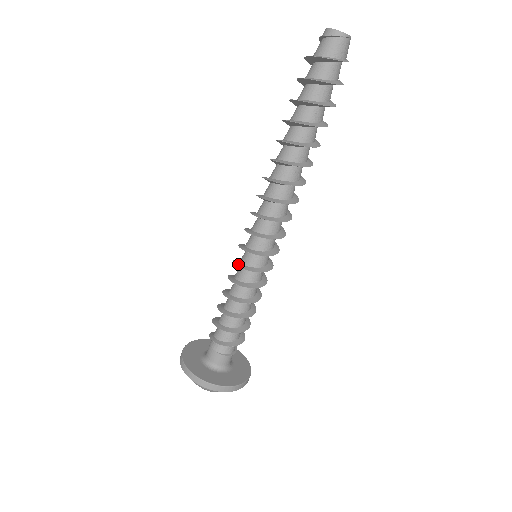
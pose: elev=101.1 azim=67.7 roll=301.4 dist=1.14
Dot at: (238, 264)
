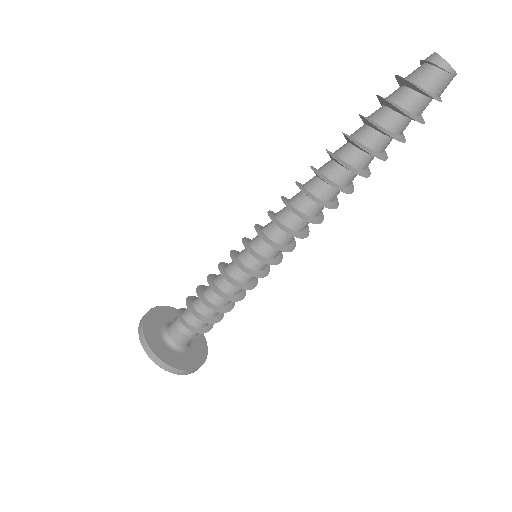
Dot at: (235, 260)
